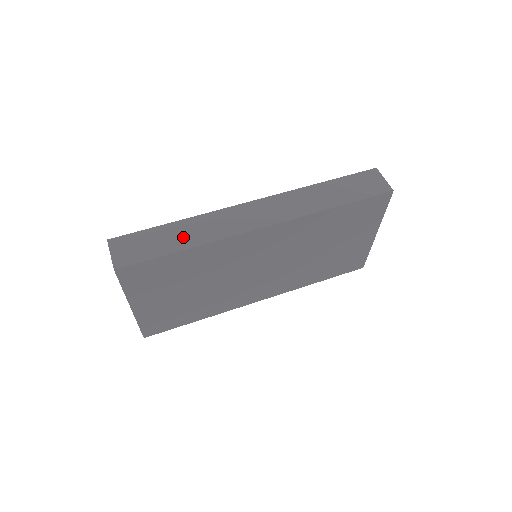
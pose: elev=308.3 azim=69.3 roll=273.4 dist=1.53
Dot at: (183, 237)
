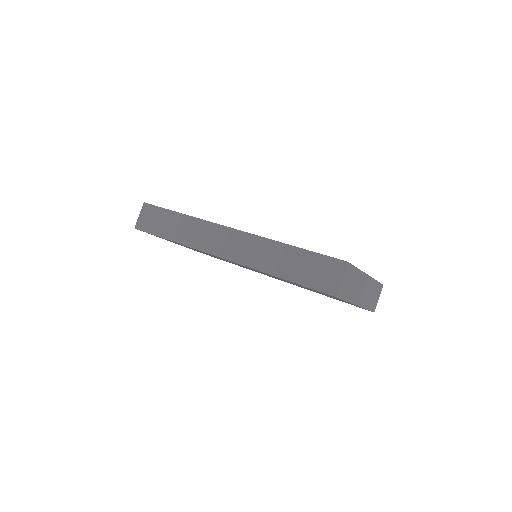
Dot at: (176, 230)
